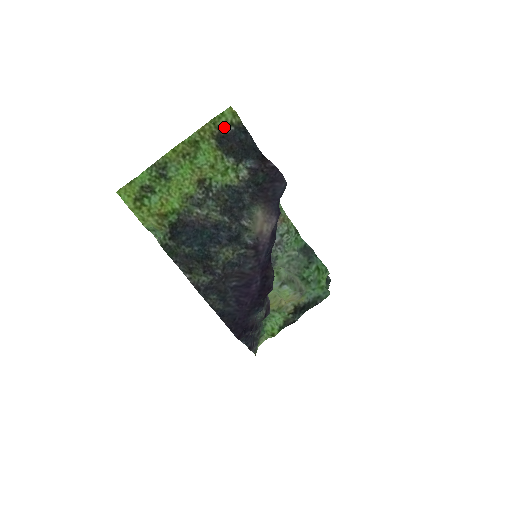
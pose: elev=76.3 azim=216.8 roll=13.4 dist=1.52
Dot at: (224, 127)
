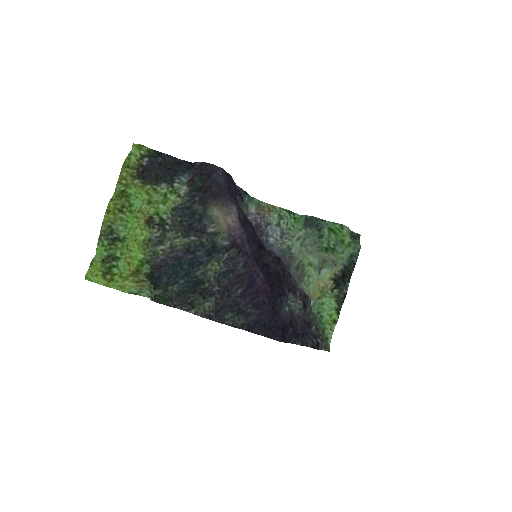
Dot at: (138, 163)
